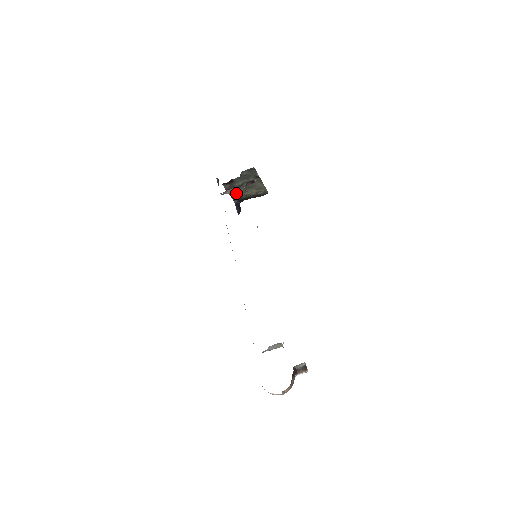
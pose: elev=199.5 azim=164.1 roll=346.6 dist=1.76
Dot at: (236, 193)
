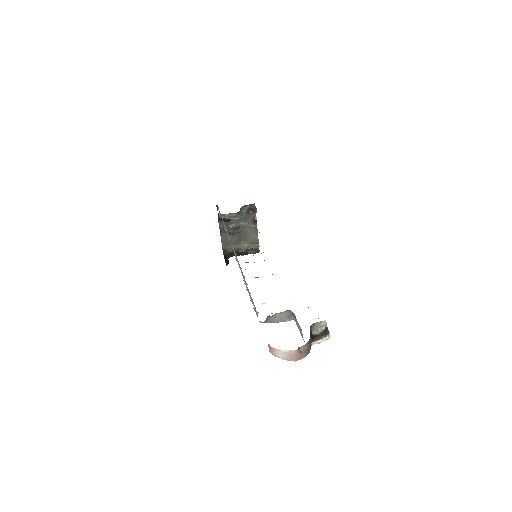
Dot at: (228, 239)
